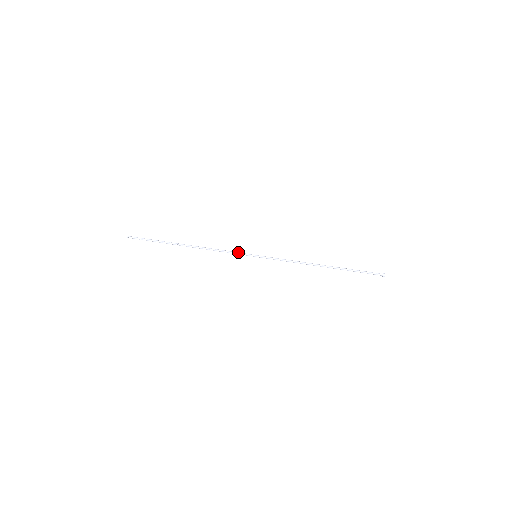
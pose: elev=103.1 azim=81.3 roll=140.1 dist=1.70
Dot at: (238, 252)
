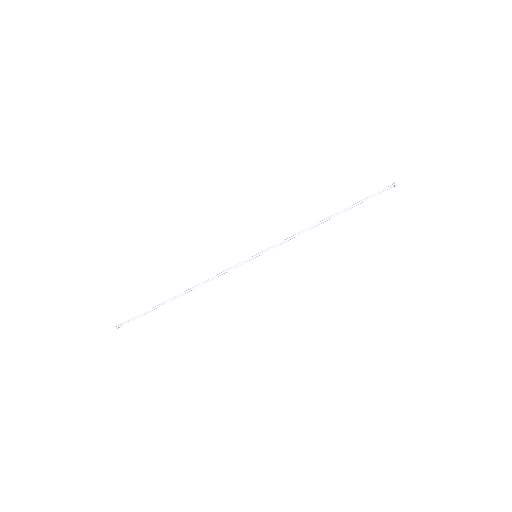
Dot at: (236, 266)
